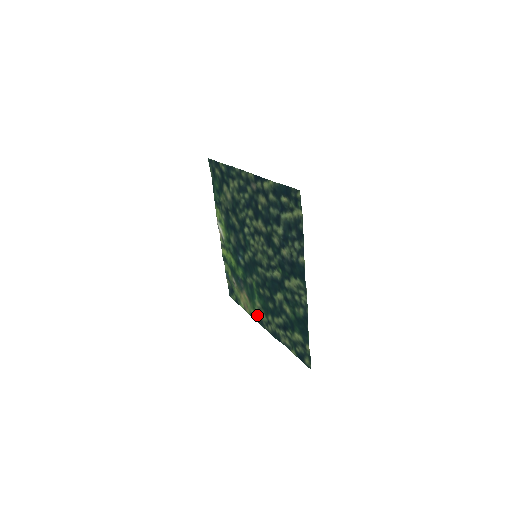
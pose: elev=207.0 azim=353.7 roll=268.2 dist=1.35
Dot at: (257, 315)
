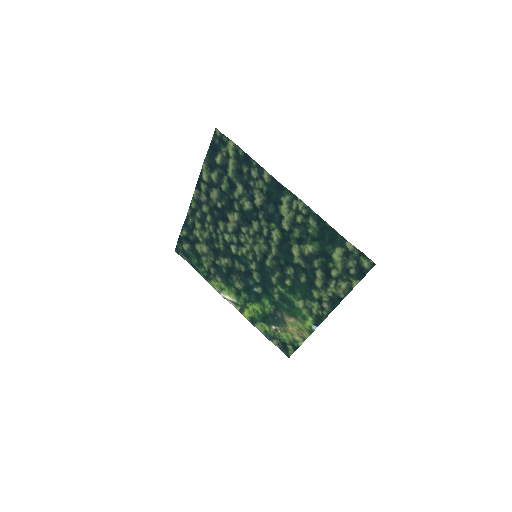
Dot at: (311, 319)
